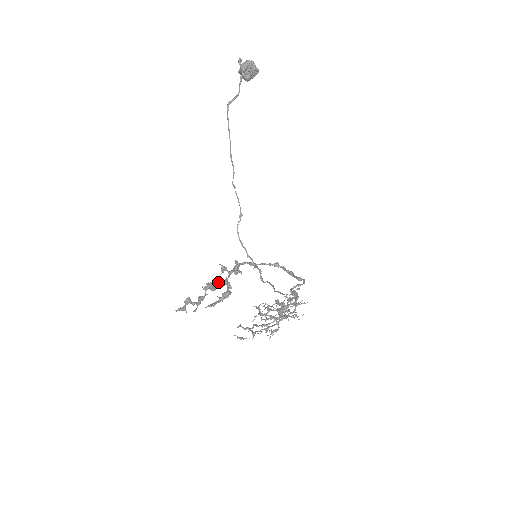
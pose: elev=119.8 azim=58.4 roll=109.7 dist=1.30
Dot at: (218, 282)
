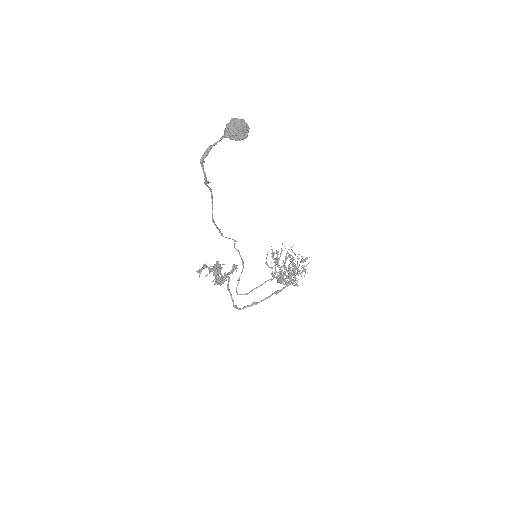
Dot at: (216, 275)
